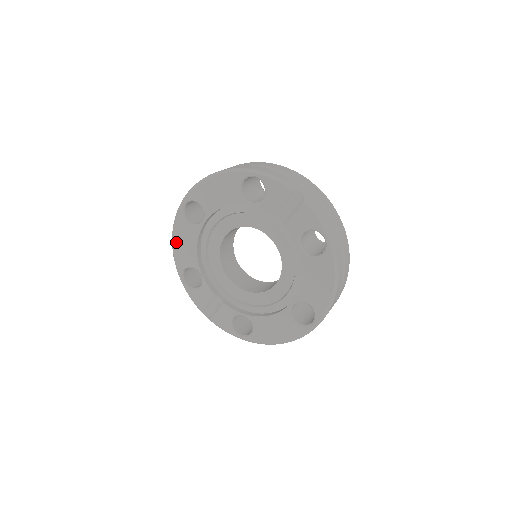
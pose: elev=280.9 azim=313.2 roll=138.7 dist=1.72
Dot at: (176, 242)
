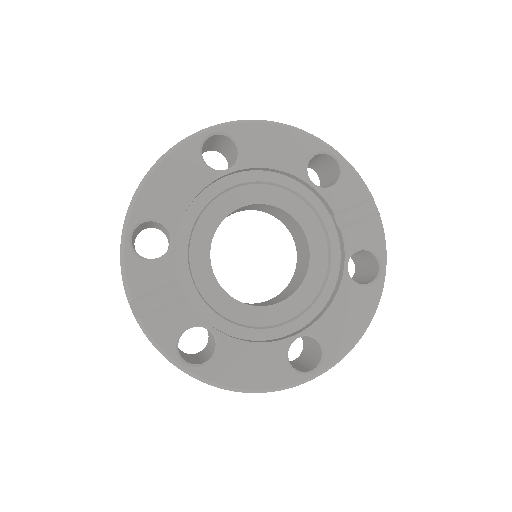
Dot at: (160, 174)
